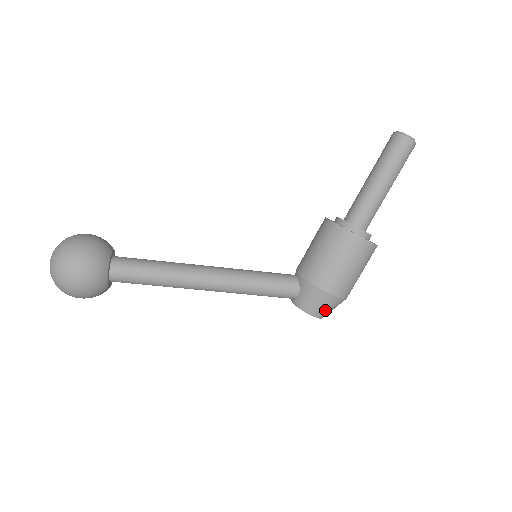
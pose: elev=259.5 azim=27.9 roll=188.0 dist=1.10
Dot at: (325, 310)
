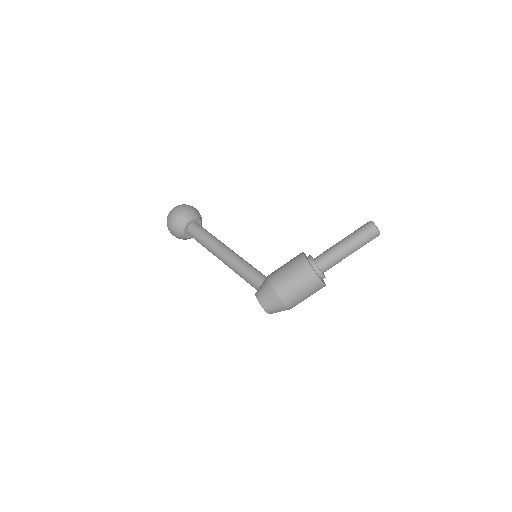
Dot at: (266, 300)
